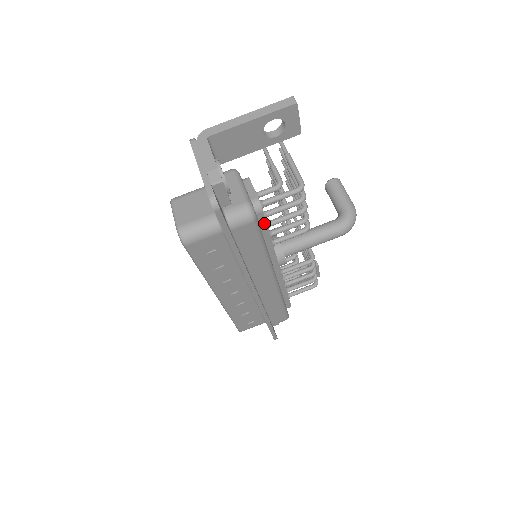
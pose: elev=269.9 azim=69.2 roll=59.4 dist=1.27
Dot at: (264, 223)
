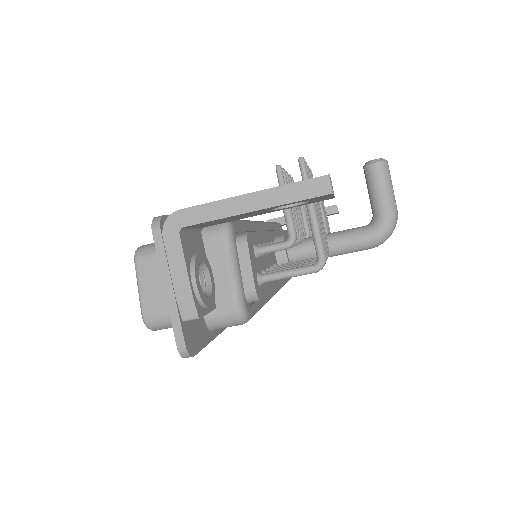
Dot at: occluded
